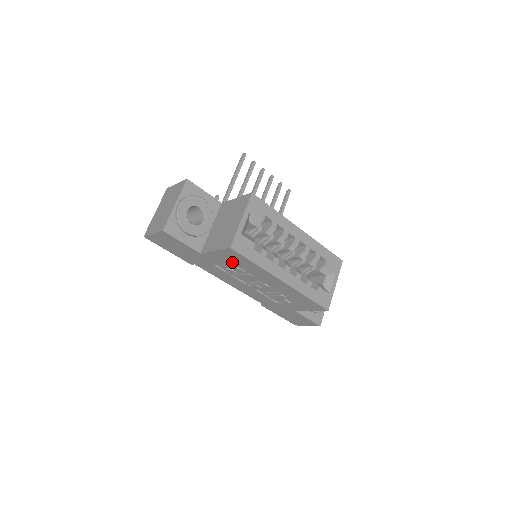
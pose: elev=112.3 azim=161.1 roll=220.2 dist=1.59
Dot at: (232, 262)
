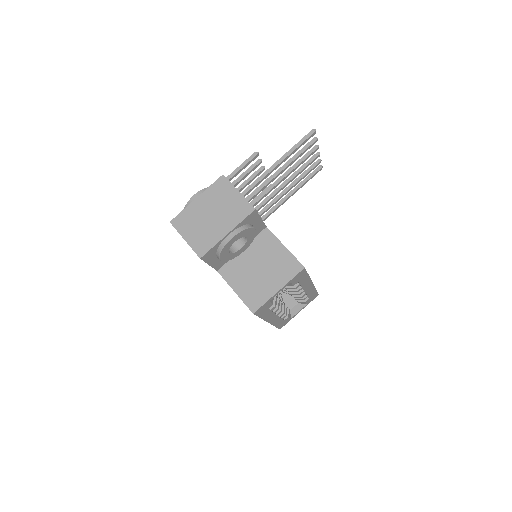
Dot at: occluded
